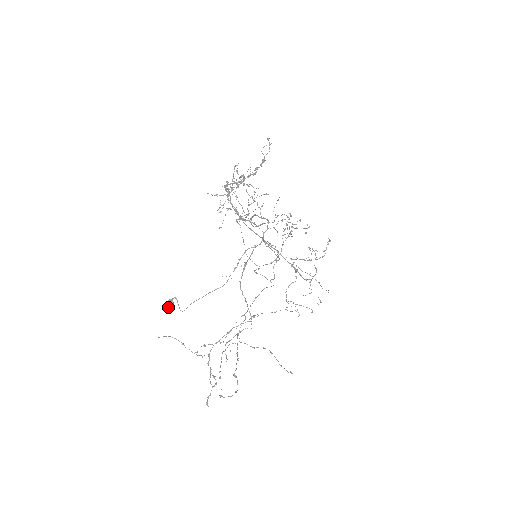
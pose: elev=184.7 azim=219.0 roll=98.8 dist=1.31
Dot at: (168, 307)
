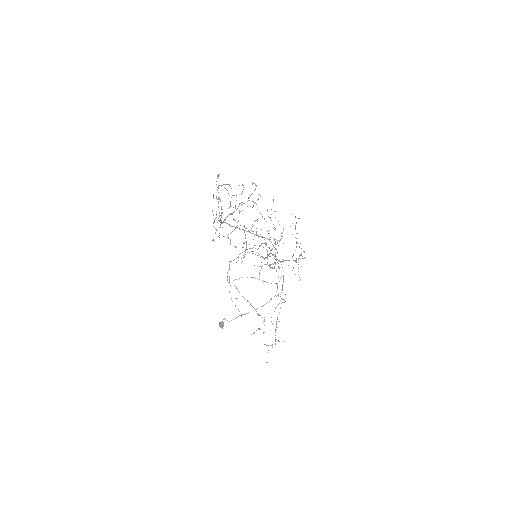
Dot at: occluded
